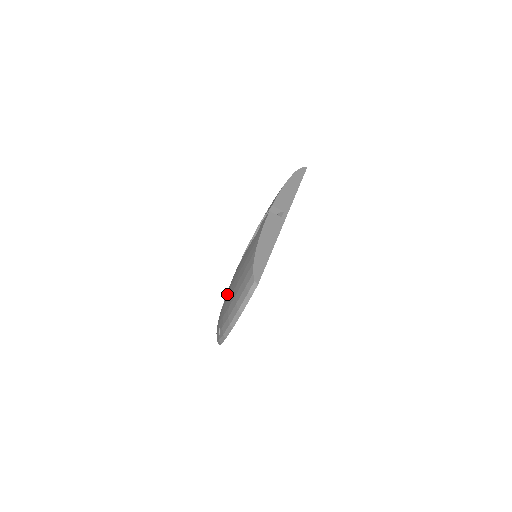
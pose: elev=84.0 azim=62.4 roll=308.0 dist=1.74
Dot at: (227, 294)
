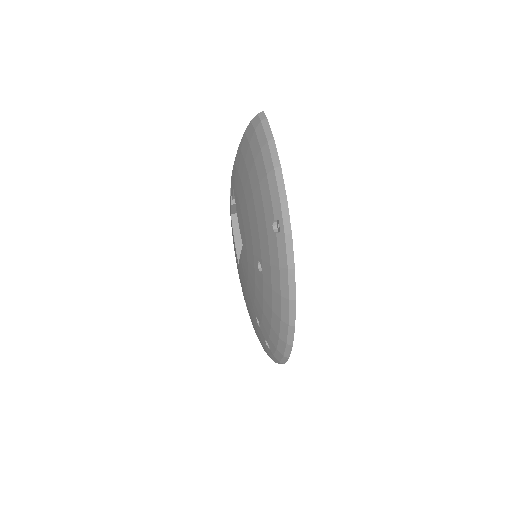
Dot at: (252, 237)
